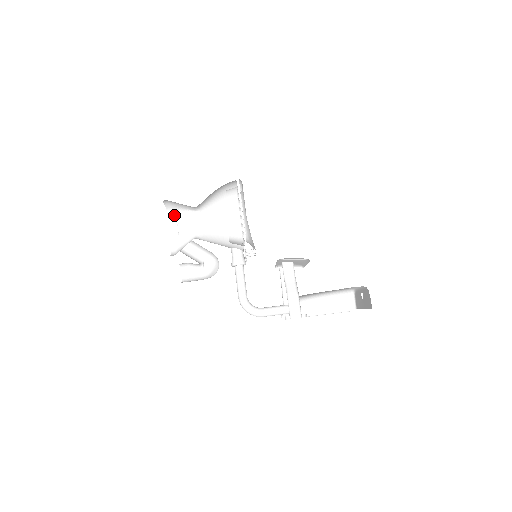
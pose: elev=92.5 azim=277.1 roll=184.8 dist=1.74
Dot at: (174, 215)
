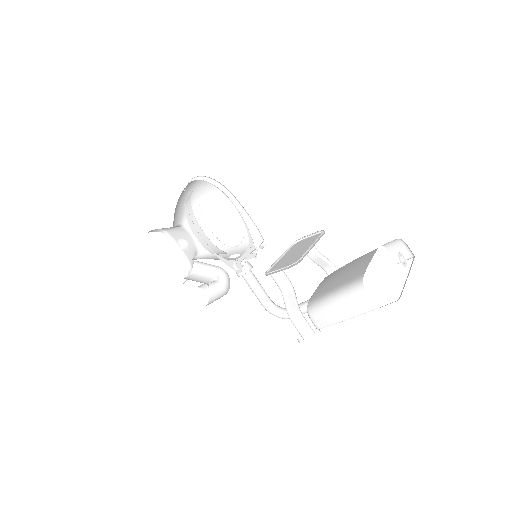
Dot at: (170, 233)
